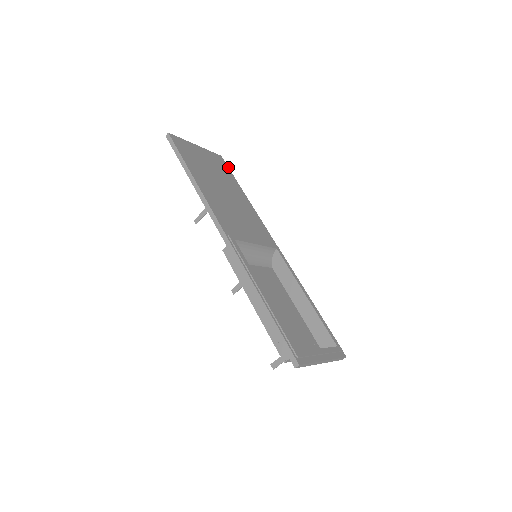
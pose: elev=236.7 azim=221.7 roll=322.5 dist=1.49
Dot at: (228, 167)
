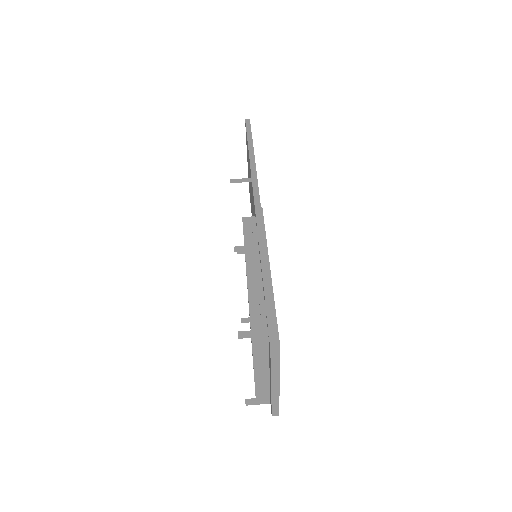
Dot at: occluded
